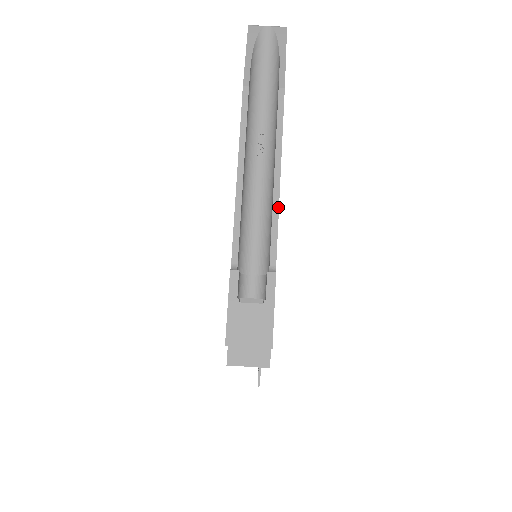
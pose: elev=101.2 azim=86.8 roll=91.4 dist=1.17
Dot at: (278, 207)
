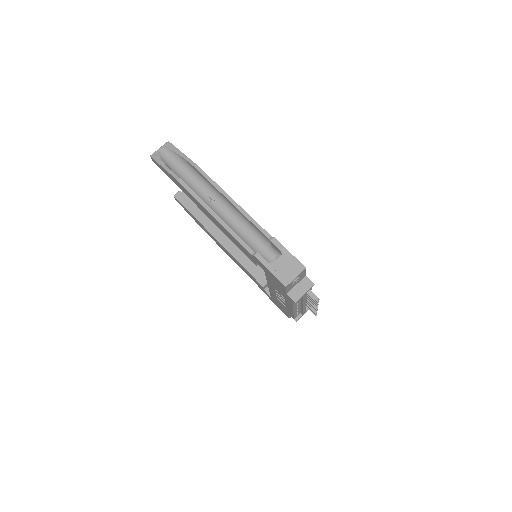
Dot at: (246, 212)
